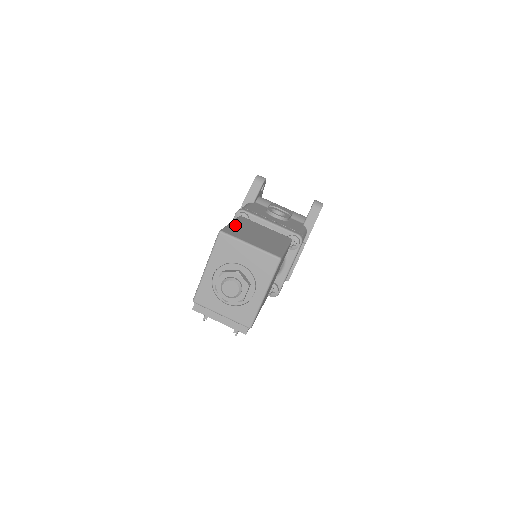
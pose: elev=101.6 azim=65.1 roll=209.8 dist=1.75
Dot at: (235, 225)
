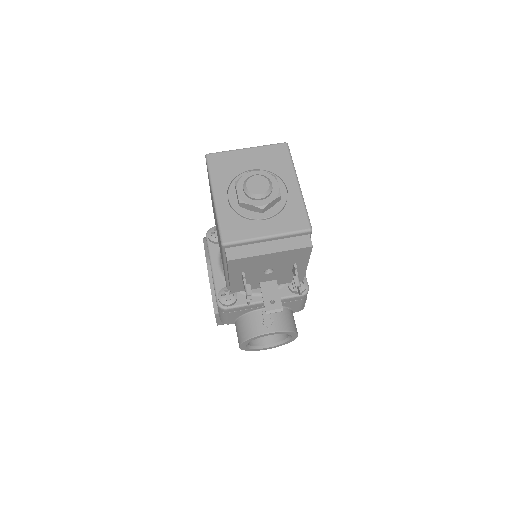
Dot at: occluded
